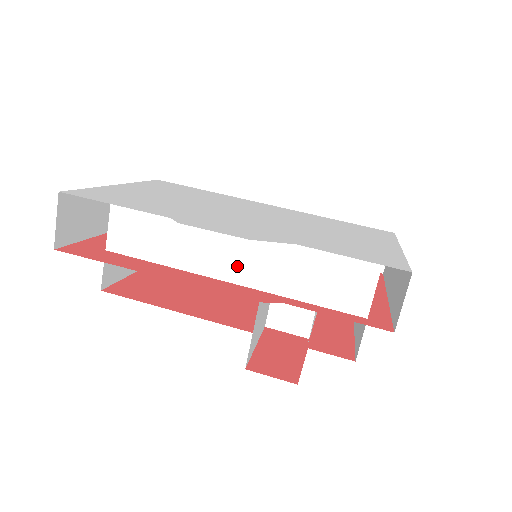
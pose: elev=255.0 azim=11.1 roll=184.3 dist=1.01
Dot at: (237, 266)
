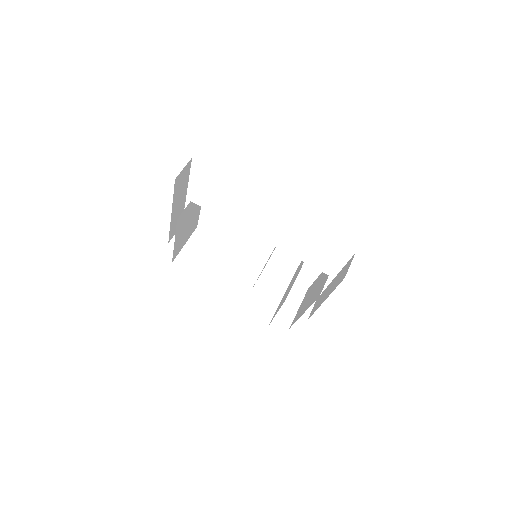
Dot at: (266, 231)
